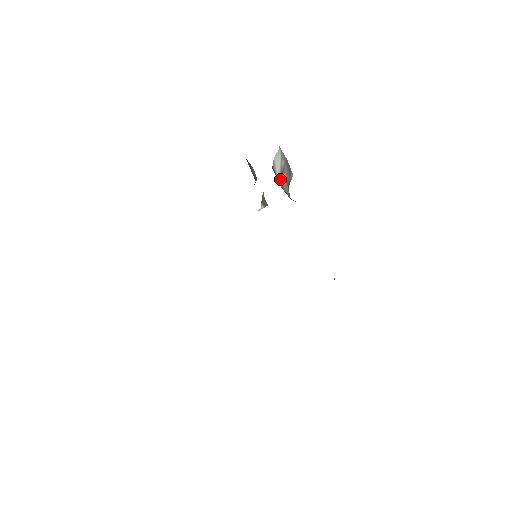
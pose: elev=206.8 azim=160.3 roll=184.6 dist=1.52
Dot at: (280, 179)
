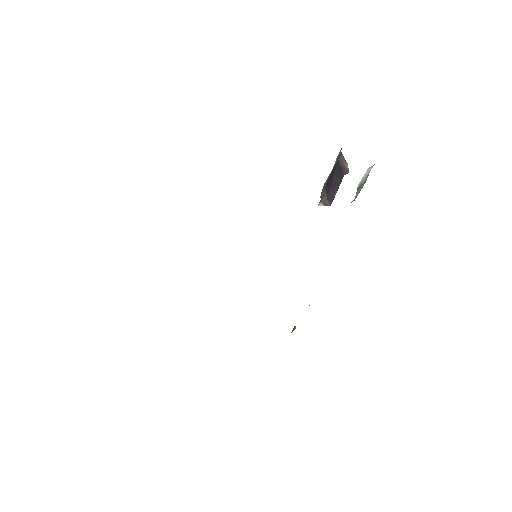
Dot at: (357, 190)
